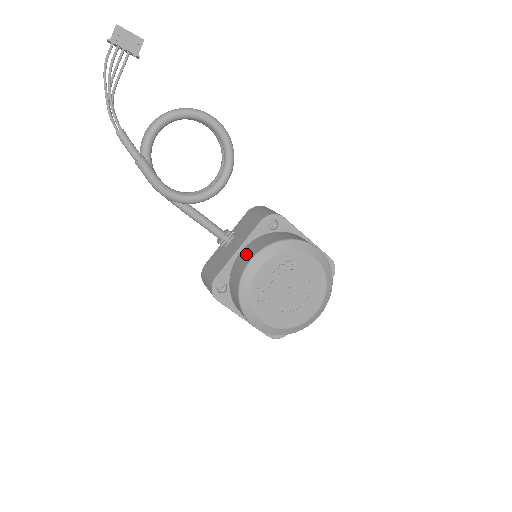
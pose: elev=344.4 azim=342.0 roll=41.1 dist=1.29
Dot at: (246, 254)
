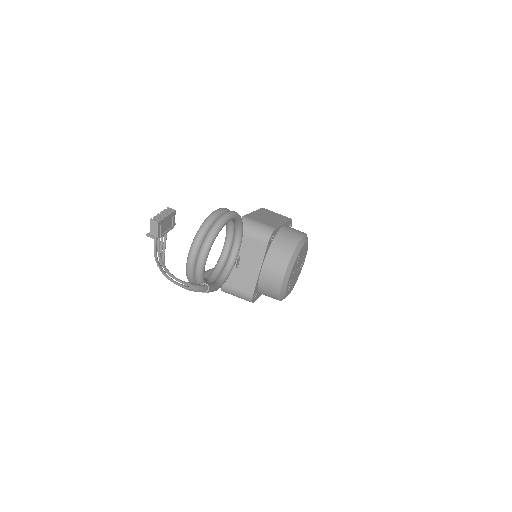
Dot at: (272, 273)
